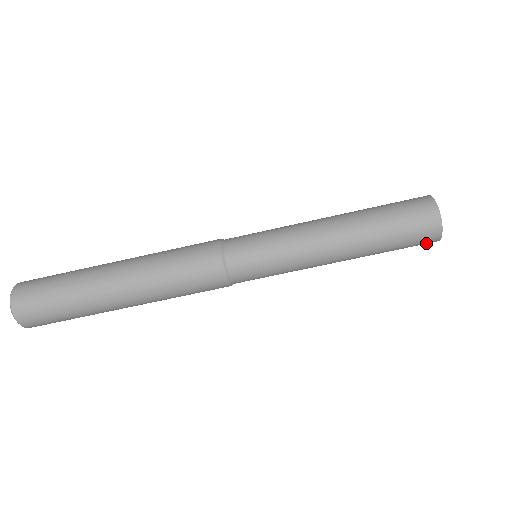
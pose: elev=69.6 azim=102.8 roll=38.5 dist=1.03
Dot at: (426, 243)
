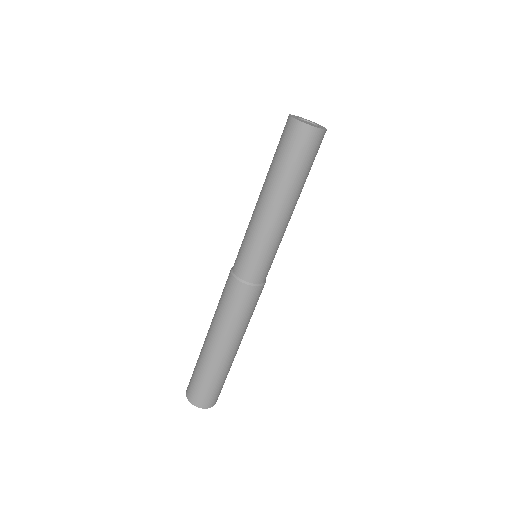
Dot at: (314, 139)
